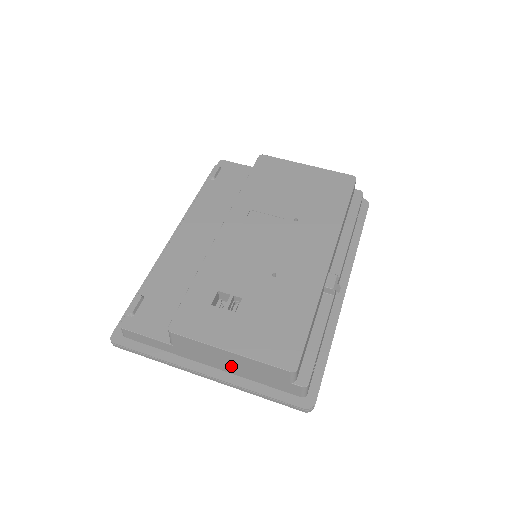
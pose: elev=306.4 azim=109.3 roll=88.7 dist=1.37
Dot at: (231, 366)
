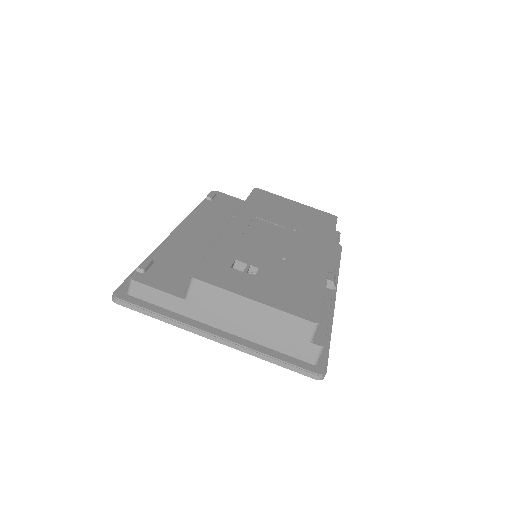
Dot at: (247, 325)
